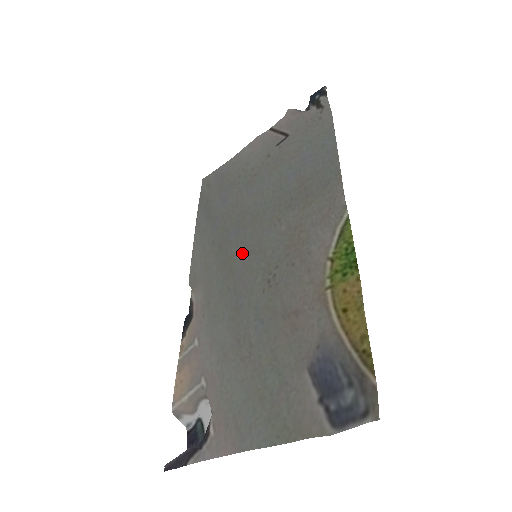
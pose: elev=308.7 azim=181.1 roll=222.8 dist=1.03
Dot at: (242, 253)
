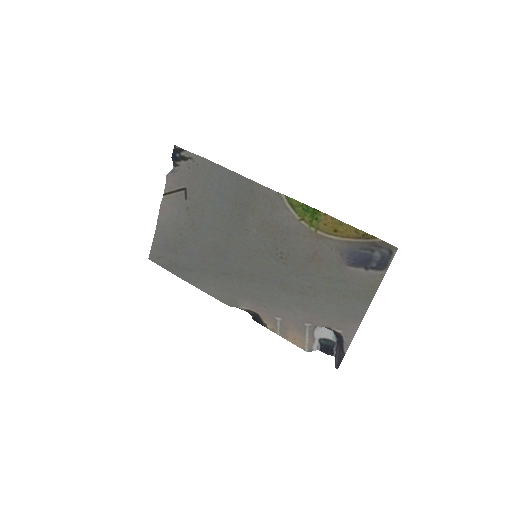
Dot at: (245, 263)
